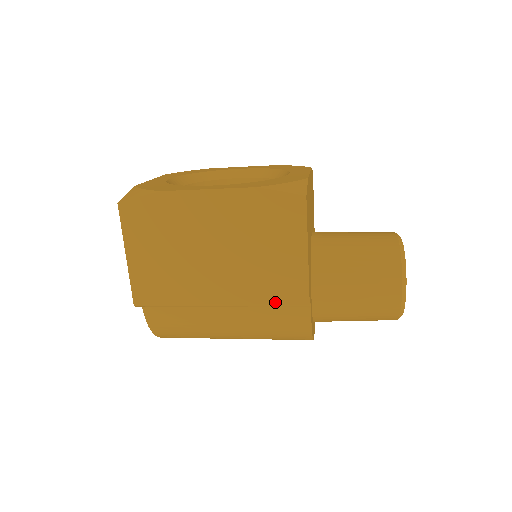
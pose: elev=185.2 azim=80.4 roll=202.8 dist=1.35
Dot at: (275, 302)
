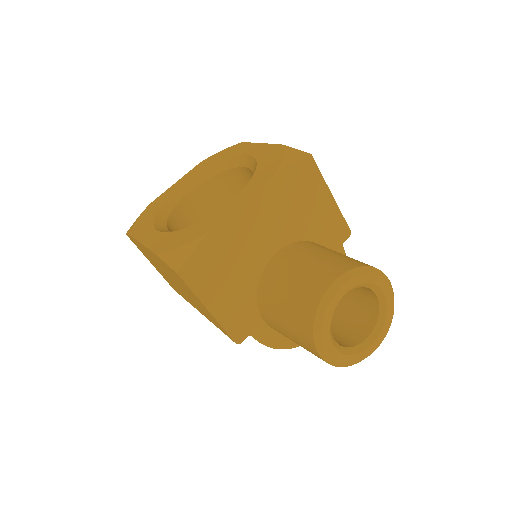
Dot at: occluded
